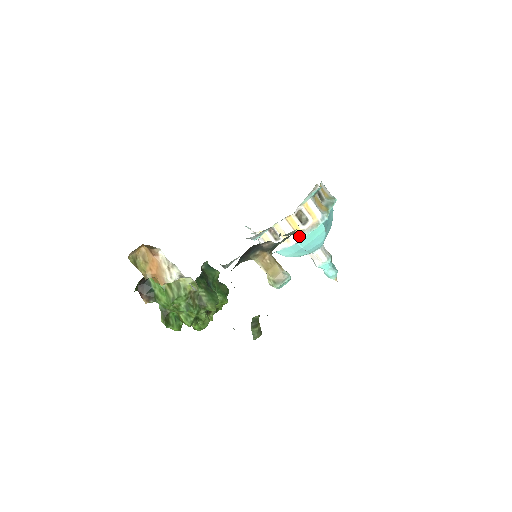
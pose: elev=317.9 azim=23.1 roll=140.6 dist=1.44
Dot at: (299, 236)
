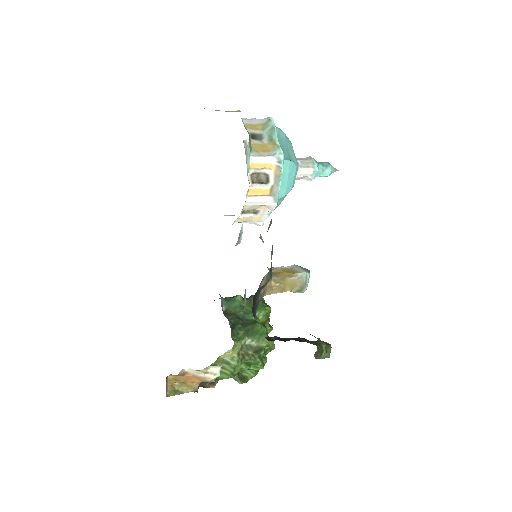
Dot at: (273, 196)
